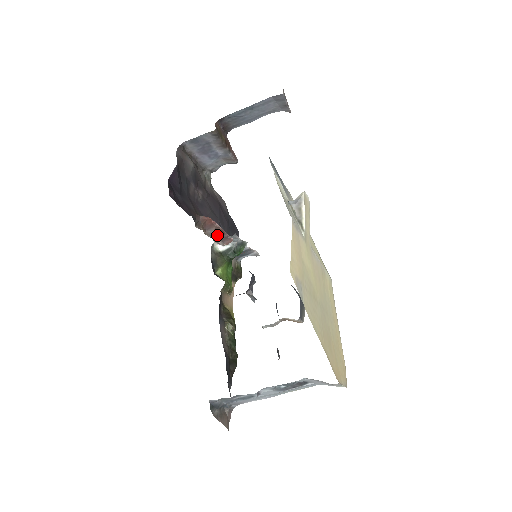
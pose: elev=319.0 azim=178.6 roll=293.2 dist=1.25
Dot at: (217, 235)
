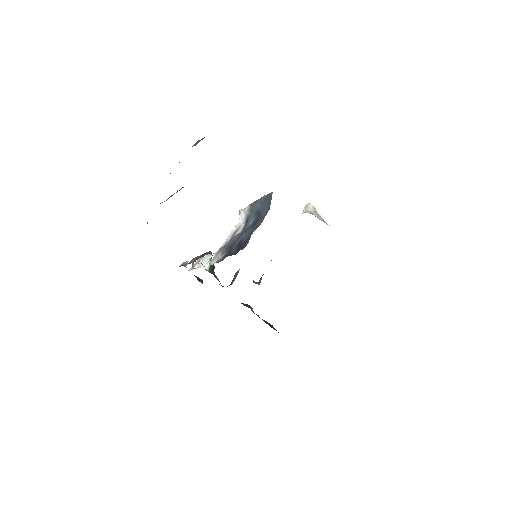
Dot at: occluded
